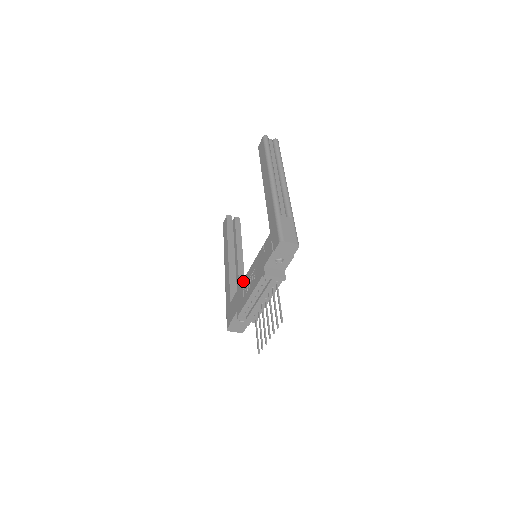
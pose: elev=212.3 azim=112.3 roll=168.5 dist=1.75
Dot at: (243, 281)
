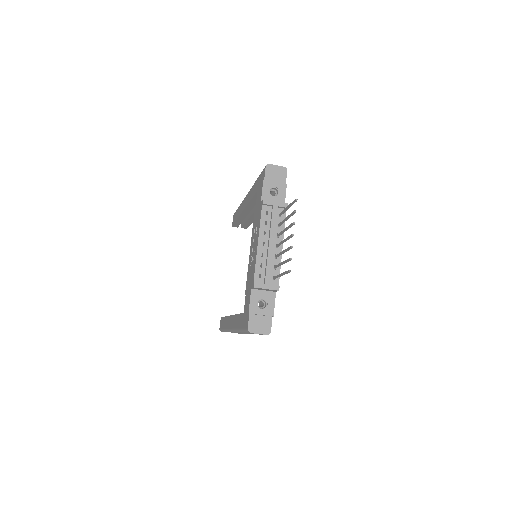
Dot at: (248, 264)
